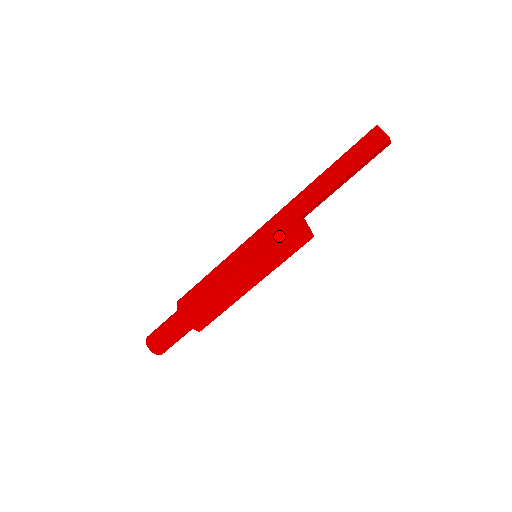
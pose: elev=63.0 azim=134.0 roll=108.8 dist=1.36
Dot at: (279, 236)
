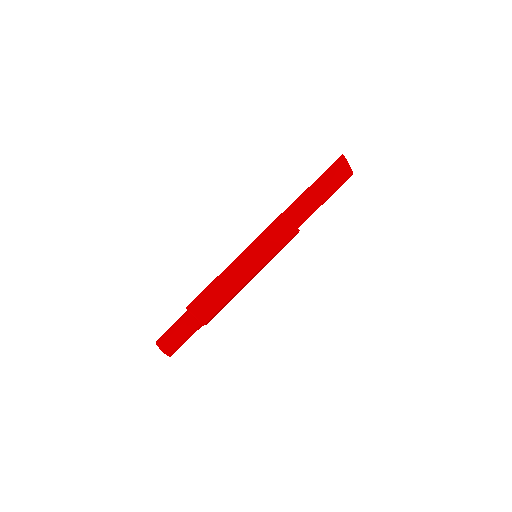
Dot at: (270, 225)
